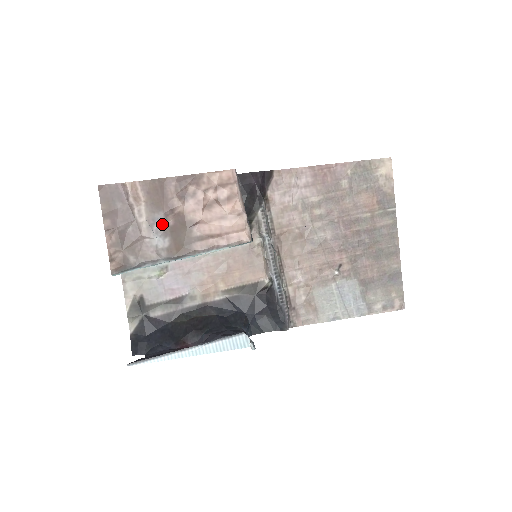
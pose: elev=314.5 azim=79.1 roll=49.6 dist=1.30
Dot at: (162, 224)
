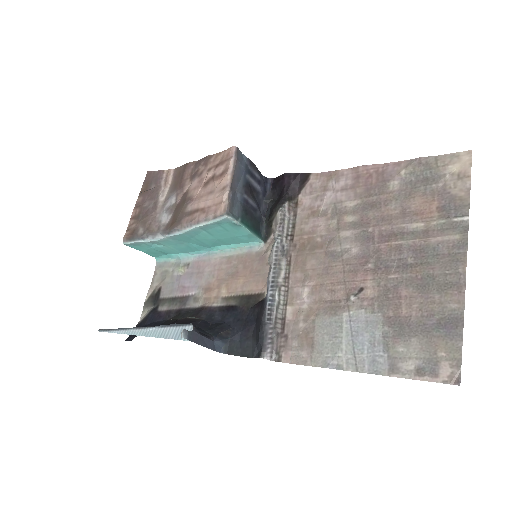
Dot at: (173, 202)
